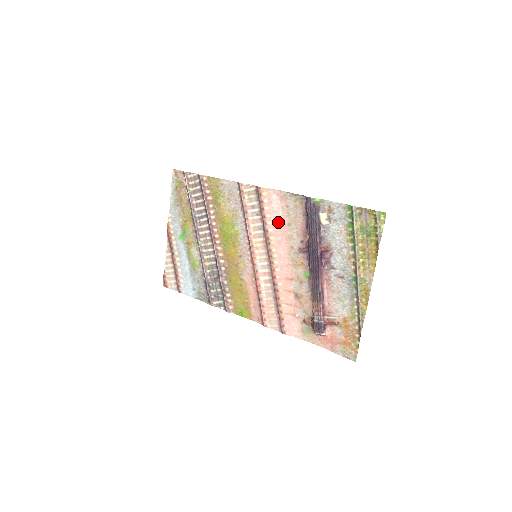
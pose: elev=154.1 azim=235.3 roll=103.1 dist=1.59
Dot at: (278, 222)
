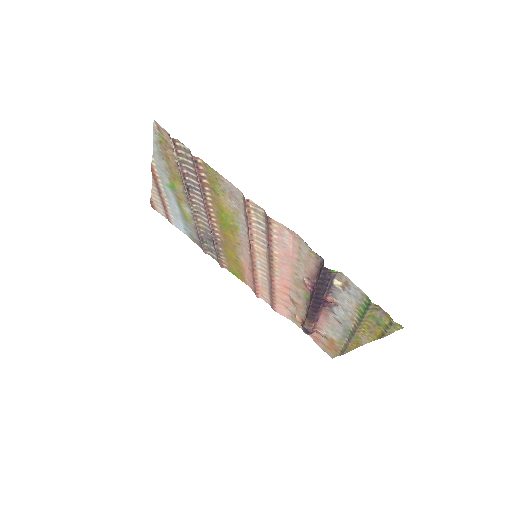
Dot at: (286, 251)
